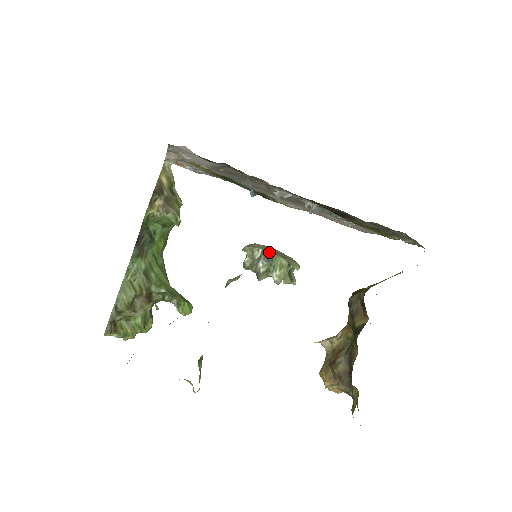
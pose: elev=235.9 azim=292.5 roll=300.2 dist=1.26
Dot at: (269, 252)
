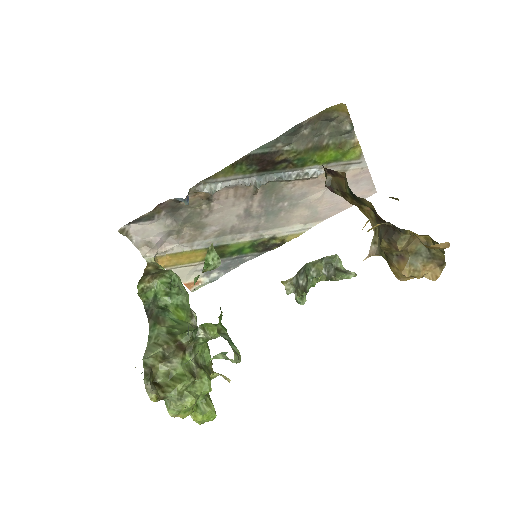
Dot at: (301, 269)
